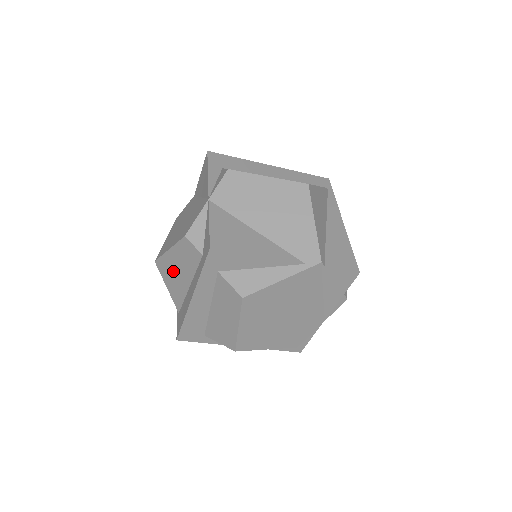
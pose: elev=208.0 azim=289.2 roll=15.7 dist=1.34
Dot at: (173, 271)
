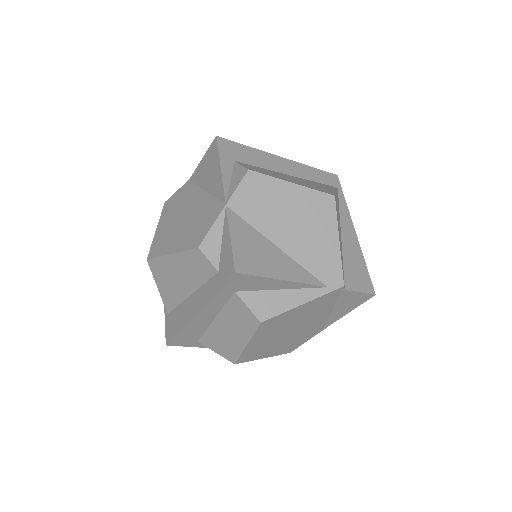
Dot at: (171, 275)
